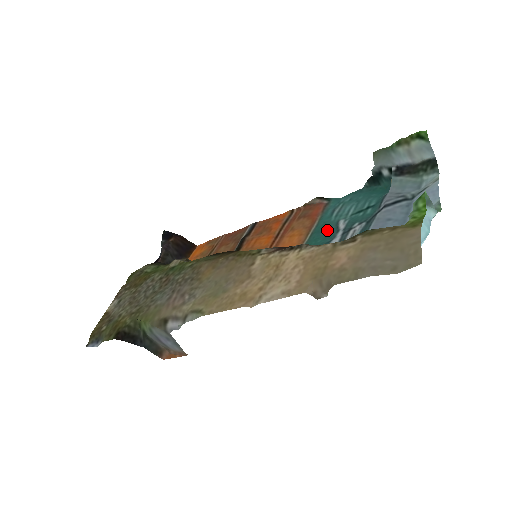
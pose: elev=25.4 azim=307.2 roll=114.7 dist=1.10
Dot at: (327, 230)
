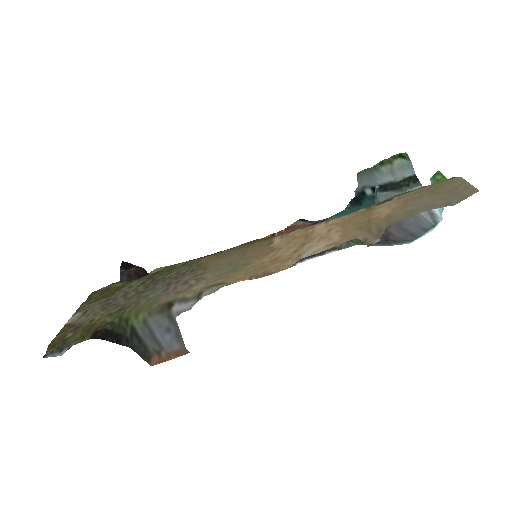
Dot at: occluded
